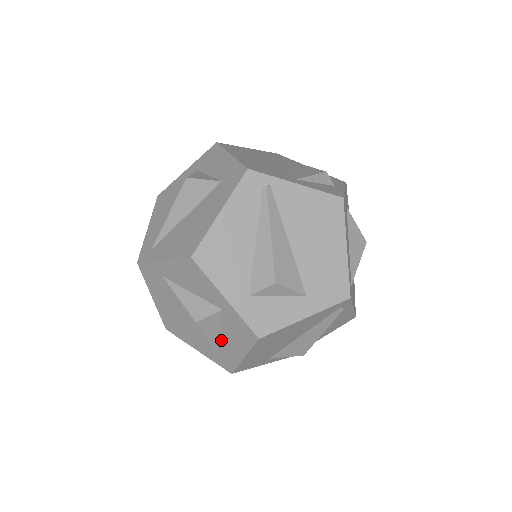
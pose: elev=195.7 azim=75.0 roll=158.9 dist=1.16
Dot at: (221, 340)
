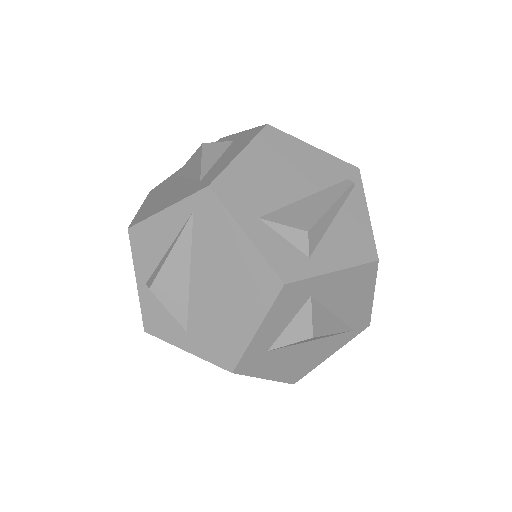
Dot at: (216, 164)
